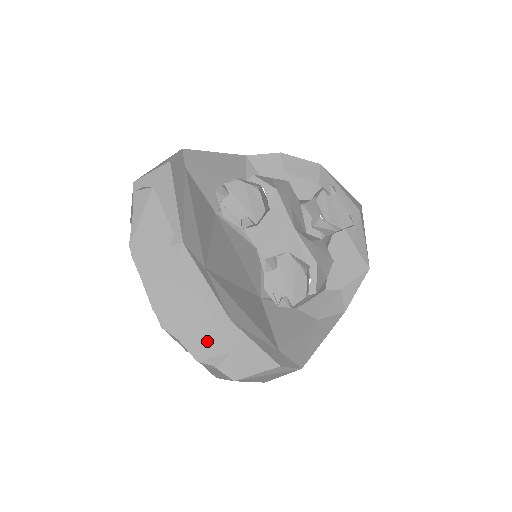
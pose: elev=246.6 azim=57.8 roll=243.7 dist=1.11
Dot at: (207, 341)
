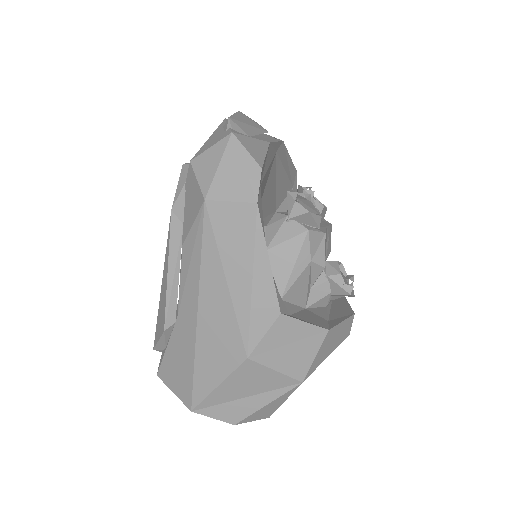
Dot at: (247, 126)
